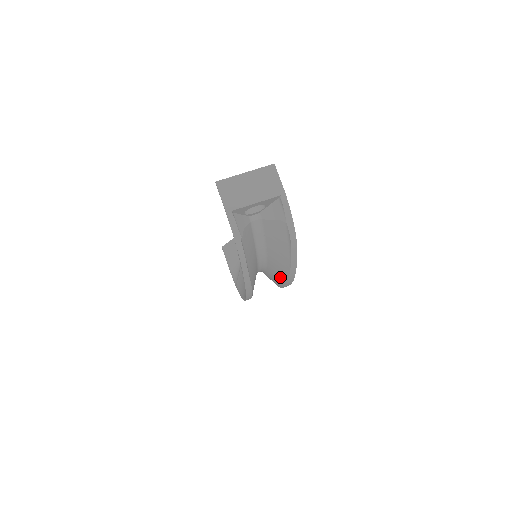
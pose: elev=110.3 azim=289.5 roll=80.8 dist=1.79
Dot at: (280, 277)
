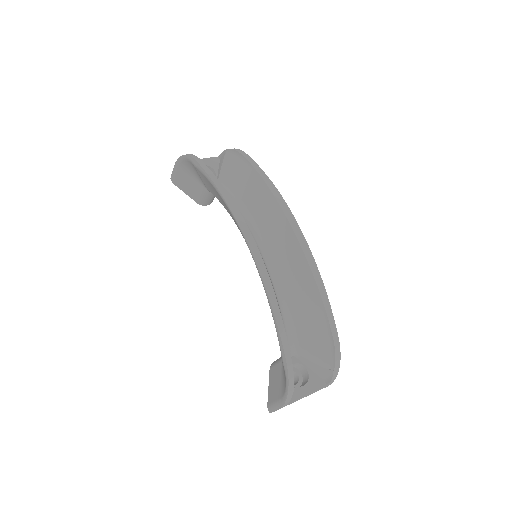
Dot at: (274, 216)
